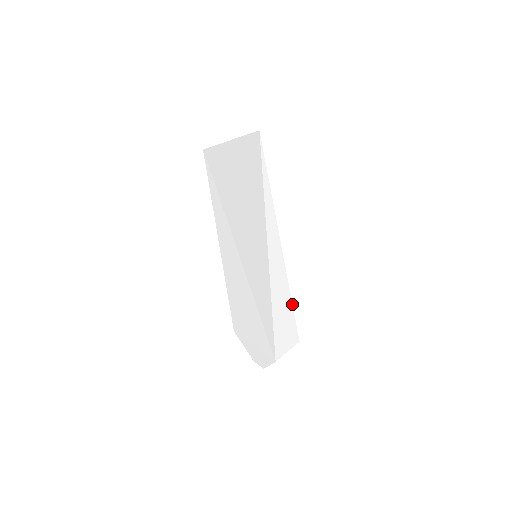
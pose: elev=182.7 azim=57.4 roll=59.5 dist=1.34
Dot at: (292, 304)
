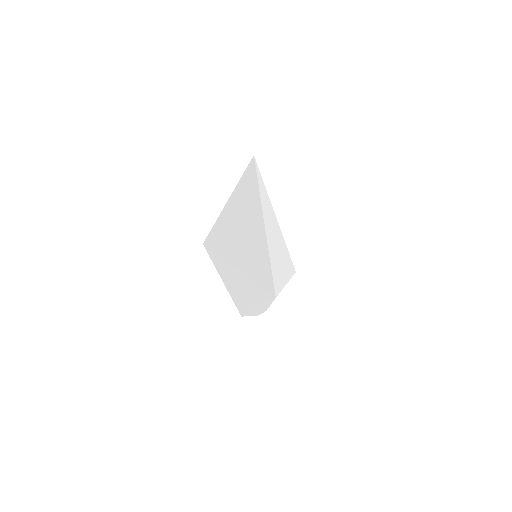
Dot at: (289, 255)
